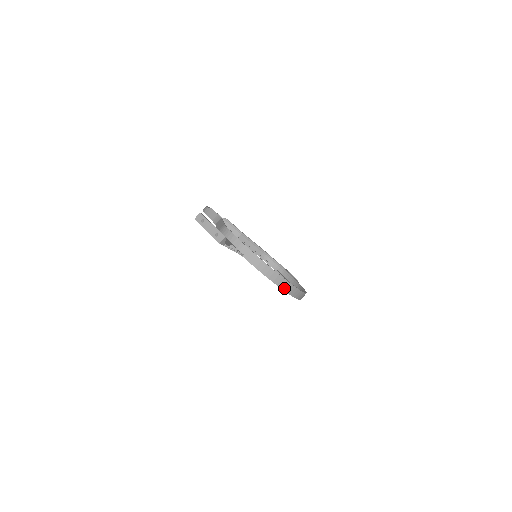
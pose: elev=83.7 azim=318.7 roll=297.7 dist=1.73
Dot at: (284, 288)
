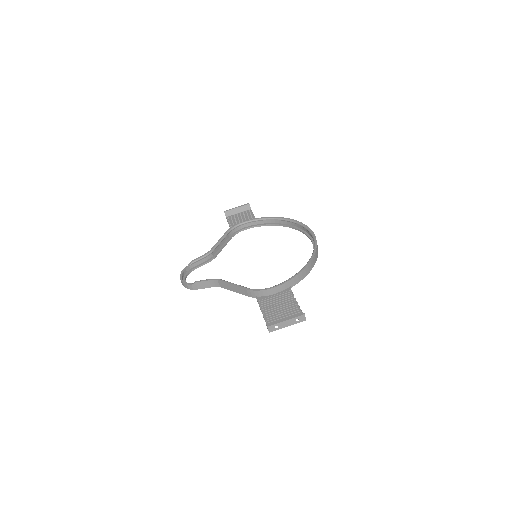
Dot at: (317, 255)
